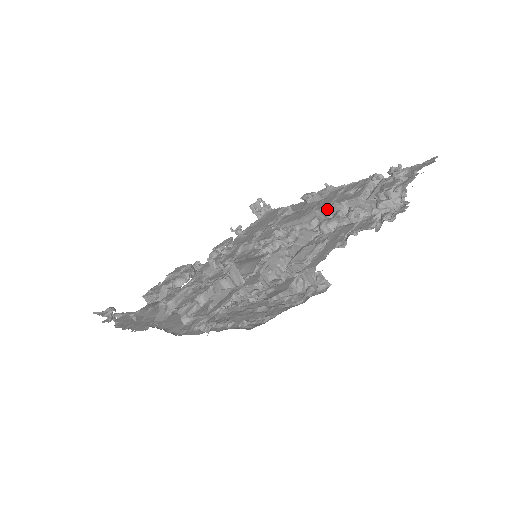
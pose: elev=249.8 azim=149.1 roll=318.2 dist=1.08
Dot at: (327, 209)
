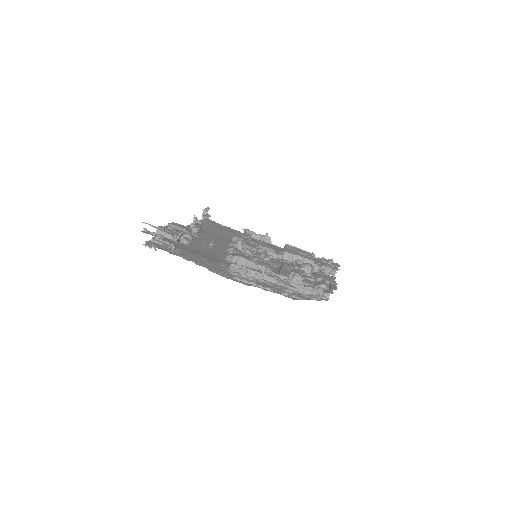
Dot at: (293, 255)
